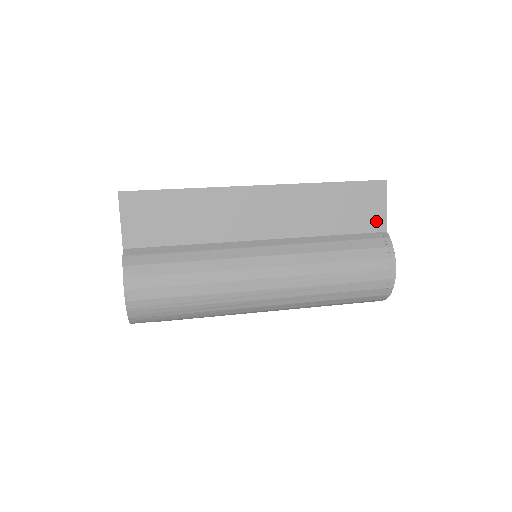
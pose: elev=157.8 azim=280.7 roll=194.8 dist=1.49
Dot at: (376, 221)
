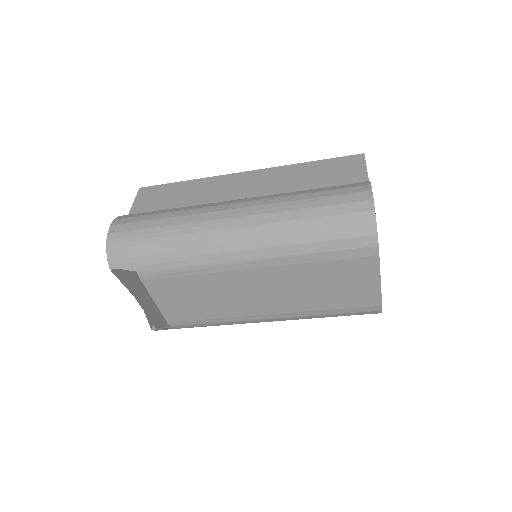
Dot at: (356, 178)
